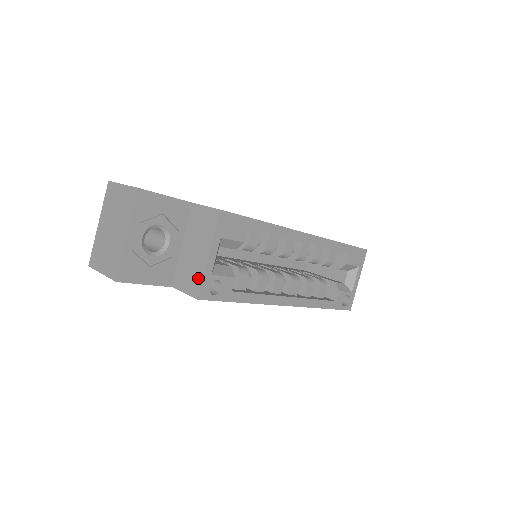
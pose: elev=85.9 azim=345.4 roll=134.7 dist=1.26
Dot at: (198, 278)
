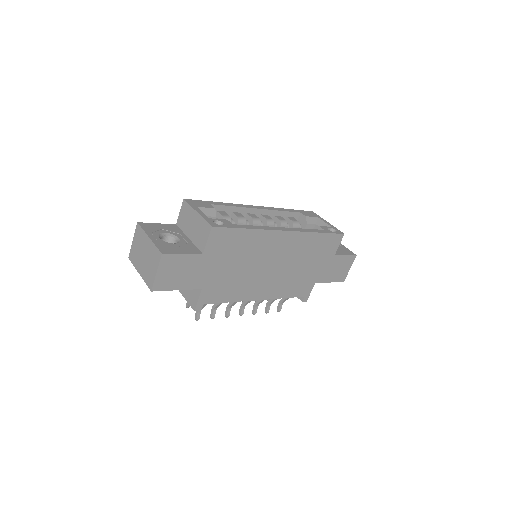
Dot at: (203, 224)
